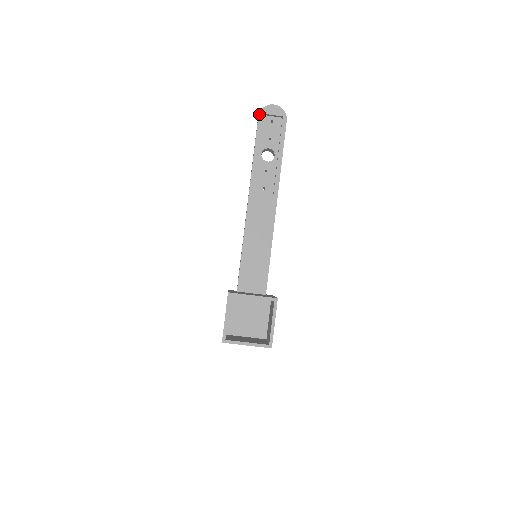
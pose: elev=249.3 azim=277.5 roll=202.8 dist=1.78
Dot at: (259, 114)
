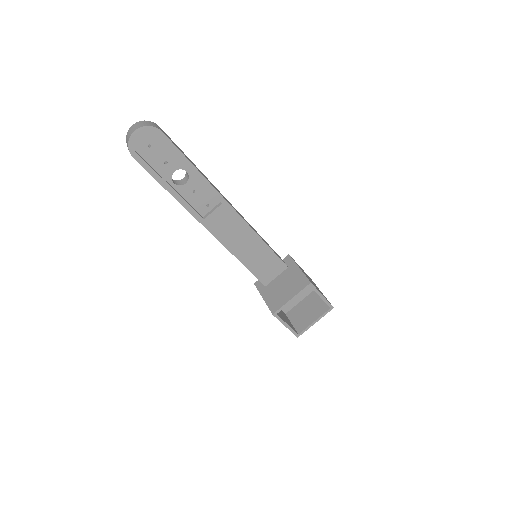
Dot at: (132, 156)
